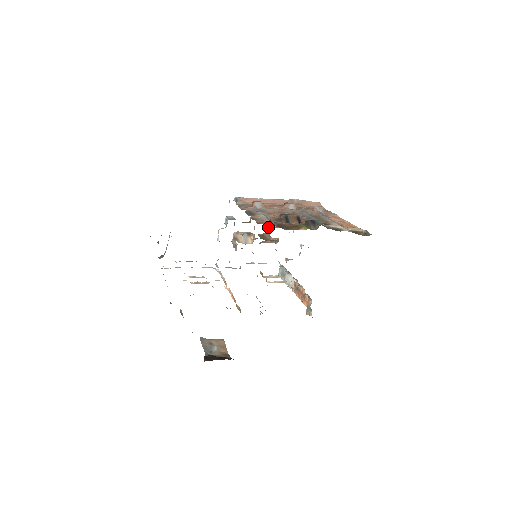
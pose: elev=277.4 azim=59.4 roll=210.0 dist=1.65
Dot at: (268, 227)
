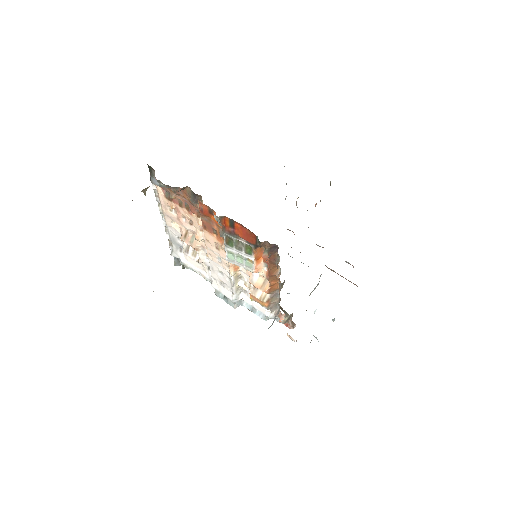
Dot at: occluded
